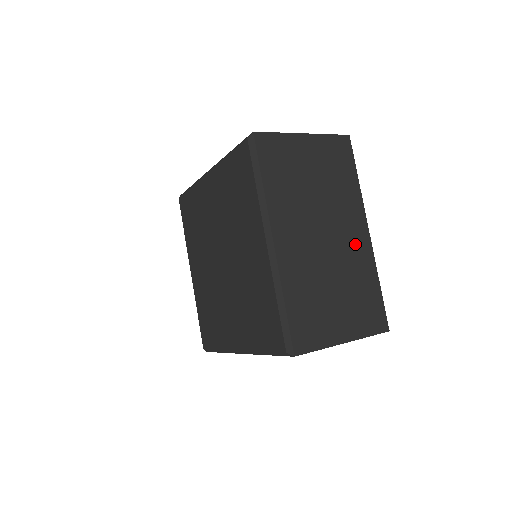
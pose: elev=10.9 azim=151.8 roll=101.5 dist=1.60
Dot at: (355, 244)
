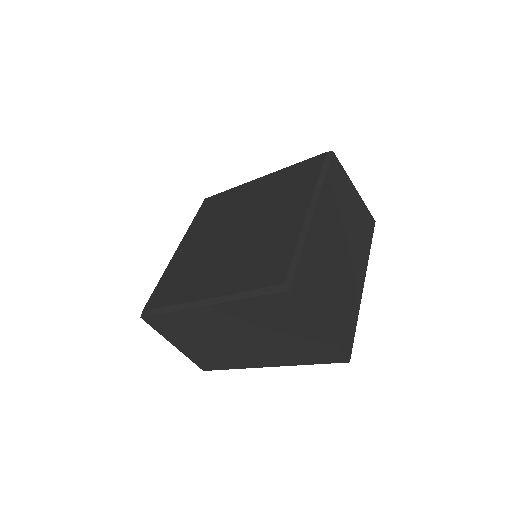
Dot at: (354, 278)
